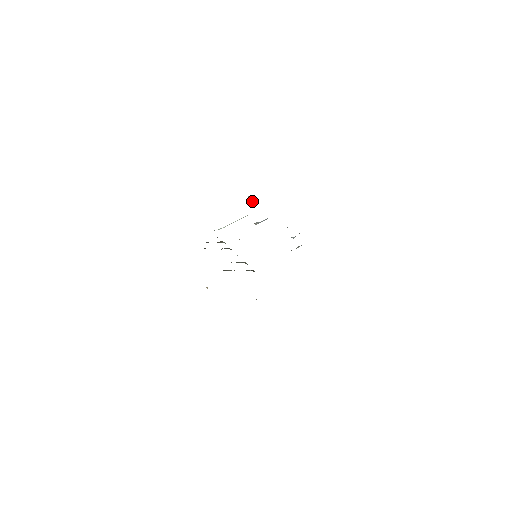
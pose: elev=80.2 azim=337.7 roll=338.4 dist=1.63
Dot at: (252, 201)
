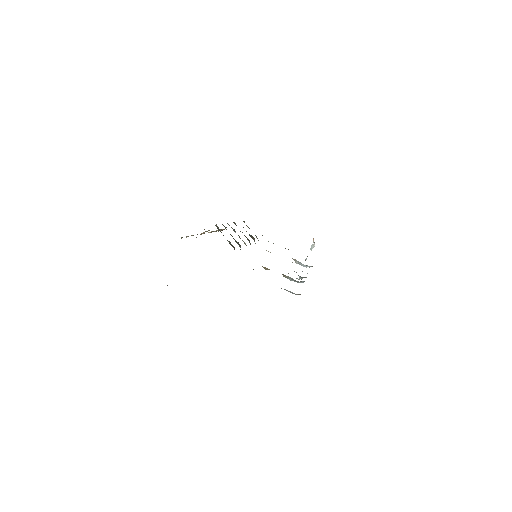
Dot at: (312, 245)
